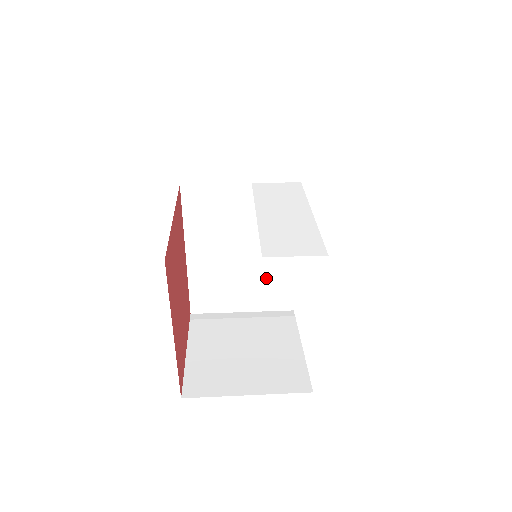
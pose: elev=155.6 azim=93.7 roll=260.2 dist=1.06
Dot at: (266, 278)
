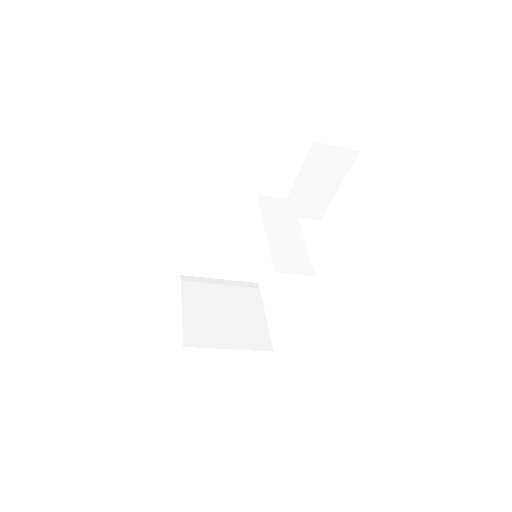
Dot at: (246, 259)
